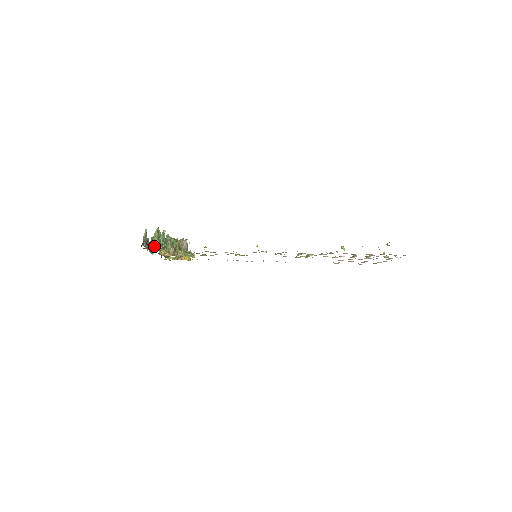
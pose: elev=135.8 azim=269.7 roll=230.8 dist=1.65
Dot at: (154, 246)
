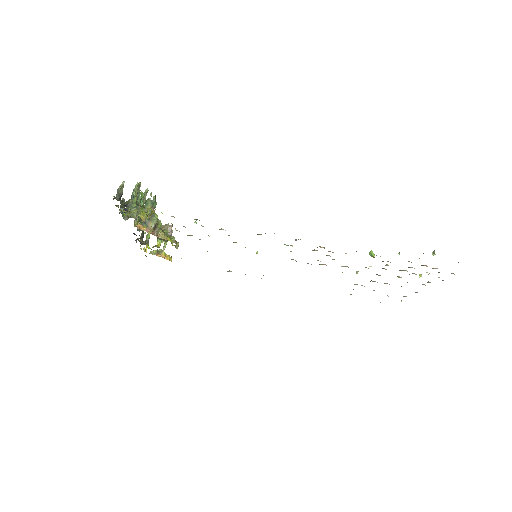
Dot at: (129, 201)
